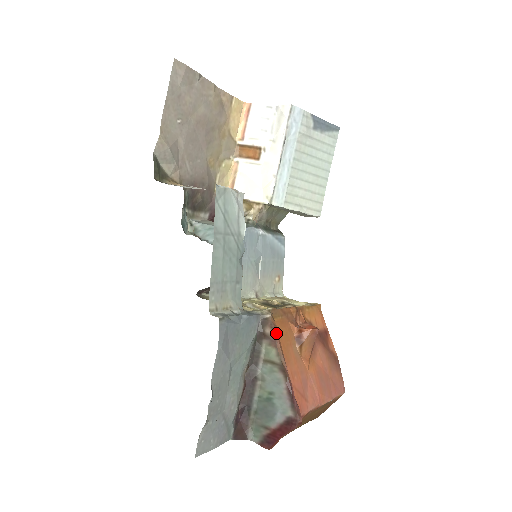
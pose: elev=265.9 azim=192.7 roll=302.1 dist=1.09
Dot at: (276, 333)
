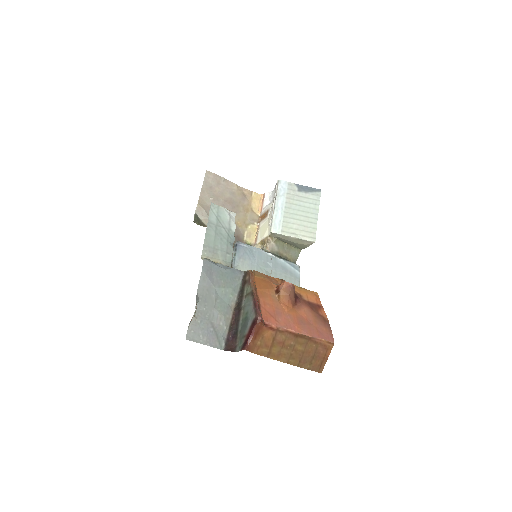
Dot at: (251, 277)
